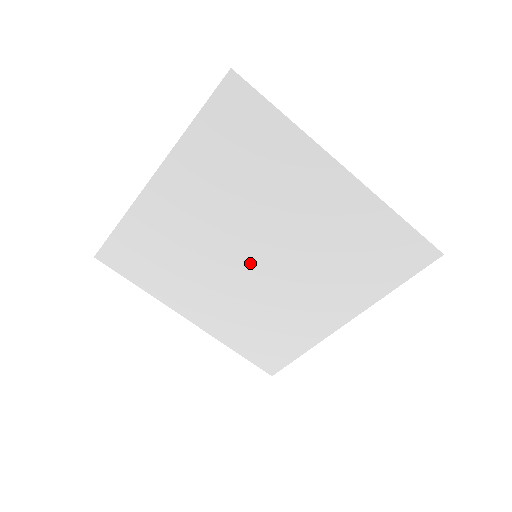
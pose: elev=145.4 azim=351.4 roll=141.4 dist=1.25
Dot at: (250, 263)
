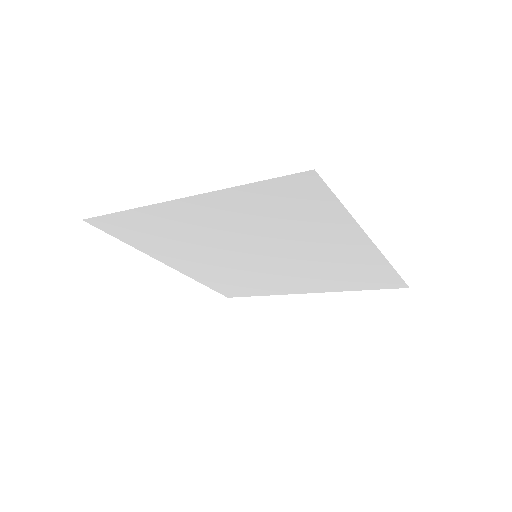
Dot at: (248, 257)
